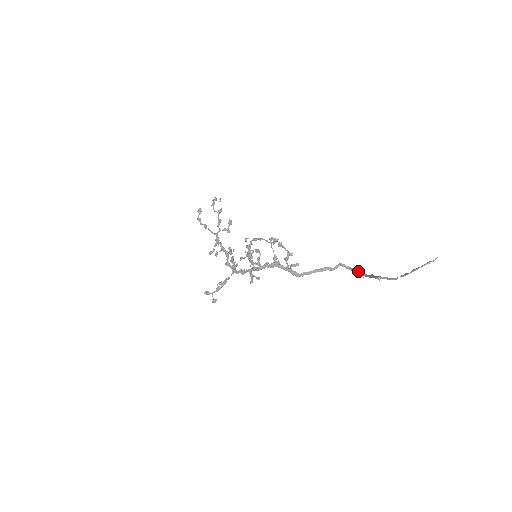
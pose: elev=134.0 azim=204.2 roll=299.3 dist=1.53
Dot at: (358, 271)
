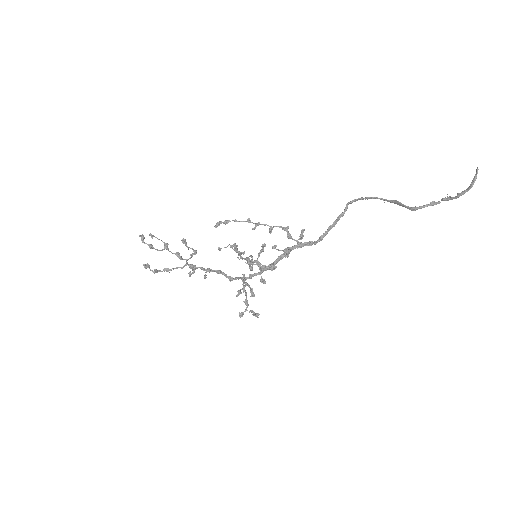
Dot at: occluded
